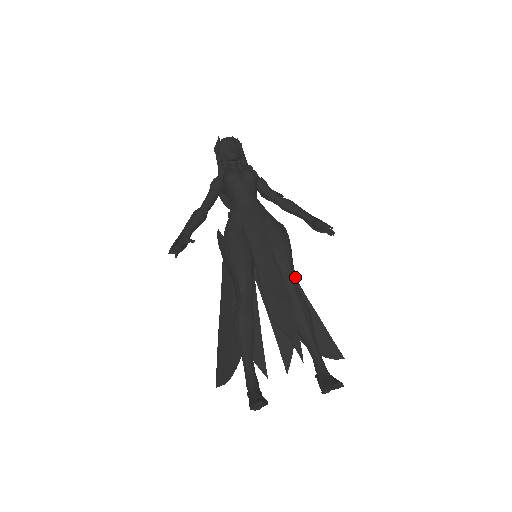
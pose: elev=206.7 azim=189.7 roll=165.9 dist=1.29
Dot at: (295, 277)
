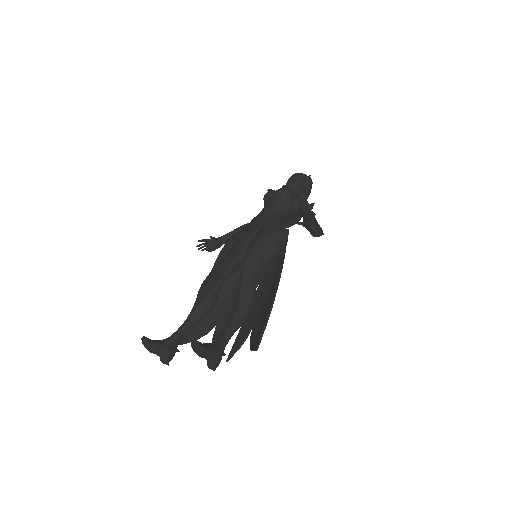
Dot at: (253, 265)
